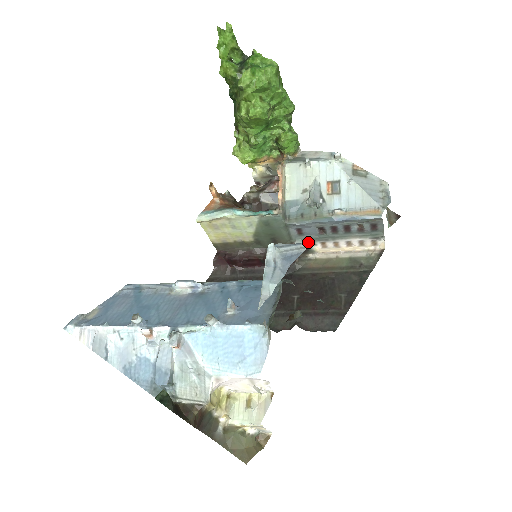
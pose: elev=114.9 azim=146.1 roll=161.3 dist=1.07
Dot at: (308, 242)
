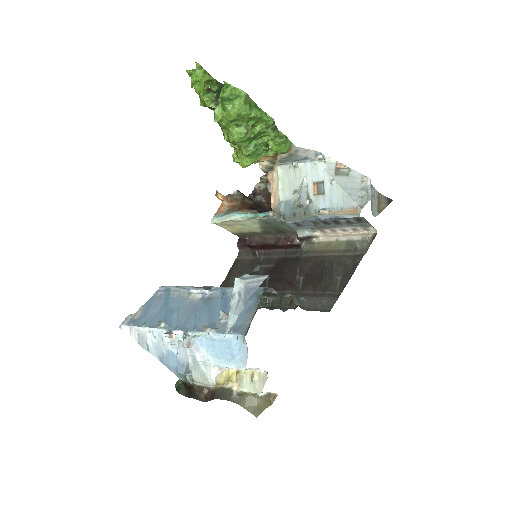
Dot at: (265, 275)
